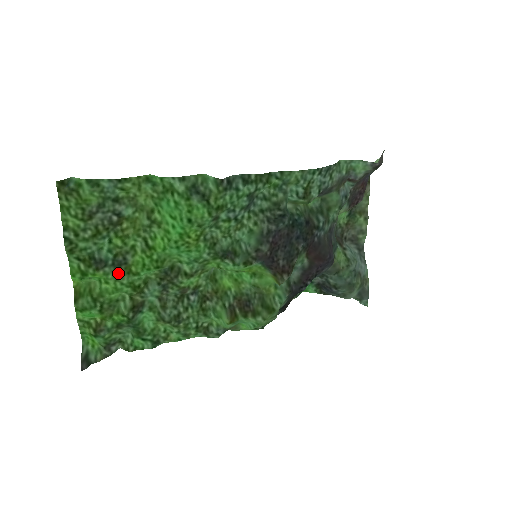
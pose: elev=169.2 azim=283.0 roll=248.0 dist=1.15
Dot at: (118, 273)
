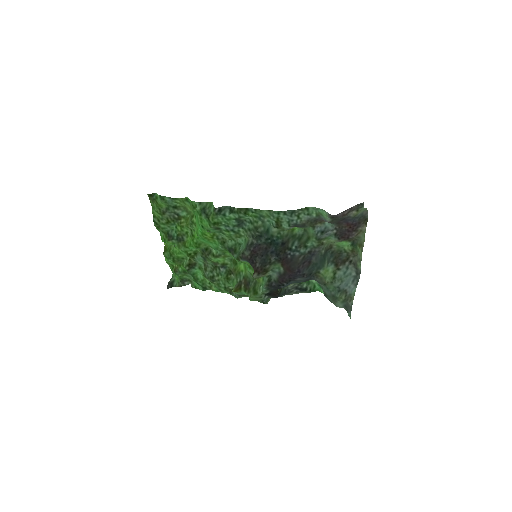
Dot at: (180, 244)
